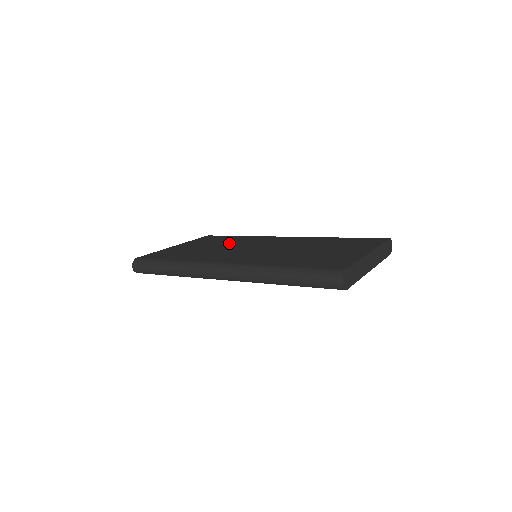
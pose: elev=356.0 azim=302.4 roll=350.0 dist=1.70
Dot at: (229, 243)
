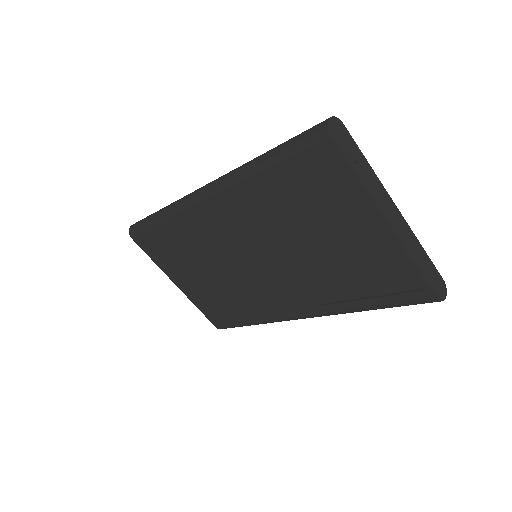
Dot at: occluded
